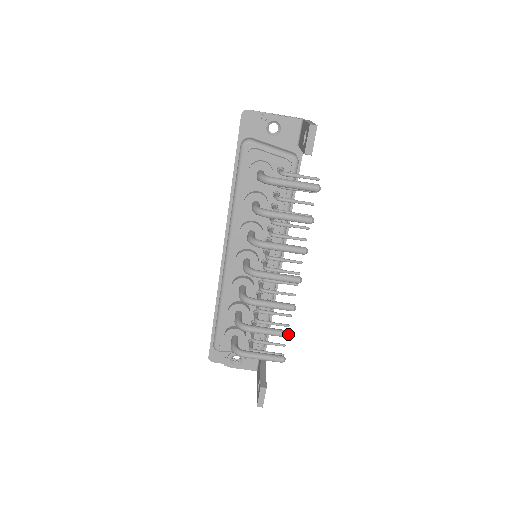
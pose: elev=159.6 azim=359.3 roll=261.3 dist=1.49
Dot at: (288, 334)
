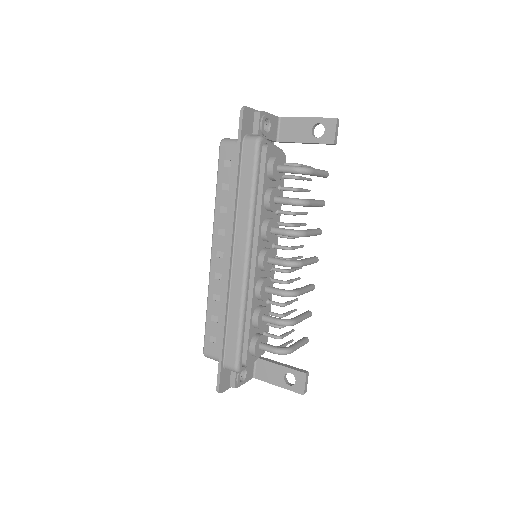
Dot at: occluded
